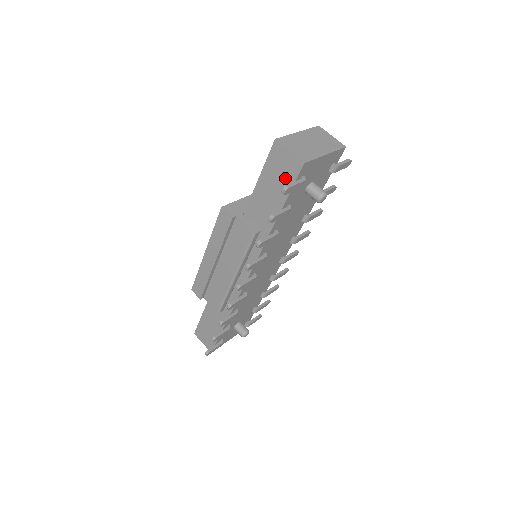
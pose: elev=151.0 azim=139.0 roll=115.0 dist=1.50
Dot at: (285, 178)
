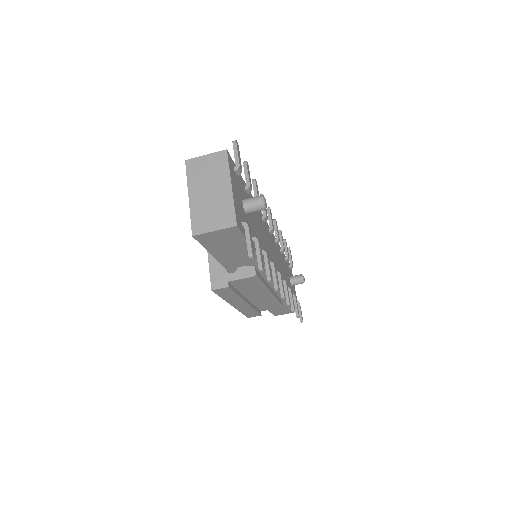
Dot at: (233, 240)
